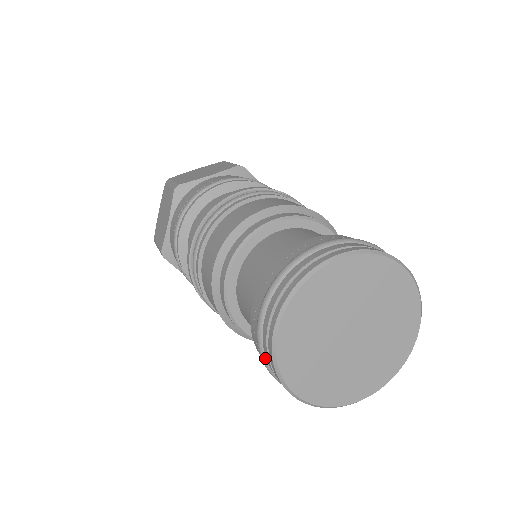
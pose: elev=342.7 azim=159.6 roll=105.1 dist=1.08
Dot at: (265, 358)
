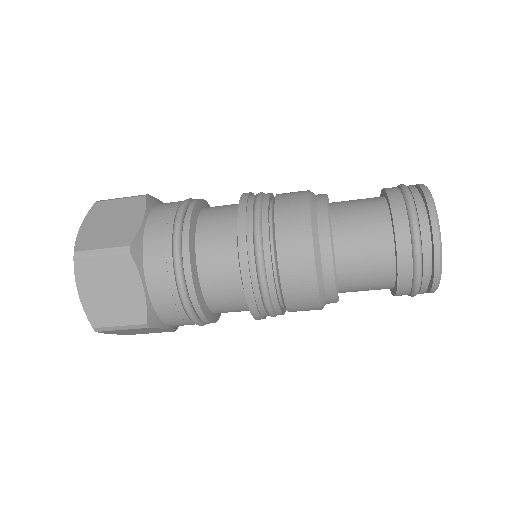
Dot at: (407, 187)
